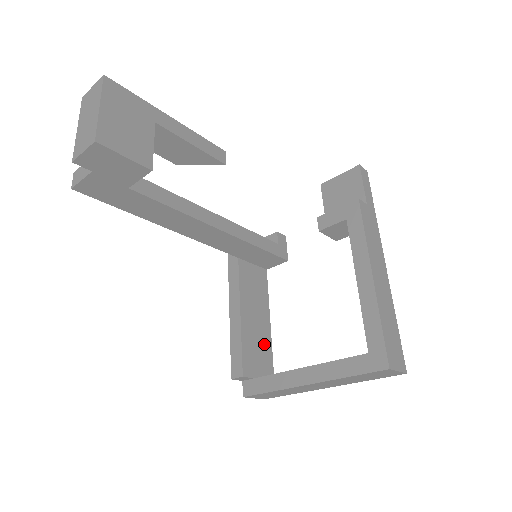
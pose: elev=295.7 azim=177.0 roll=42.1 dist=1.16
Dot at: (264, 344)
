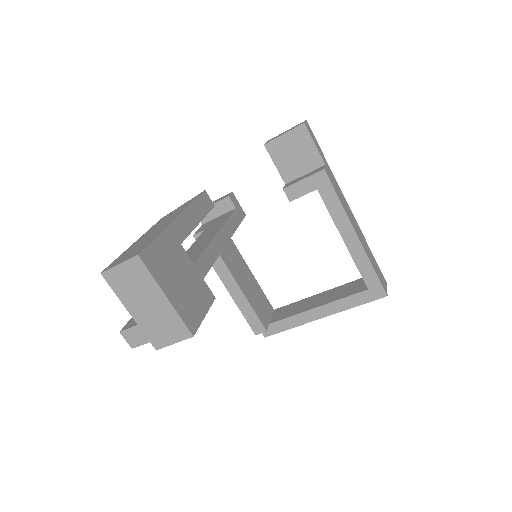
Dot at: (258, 291)
